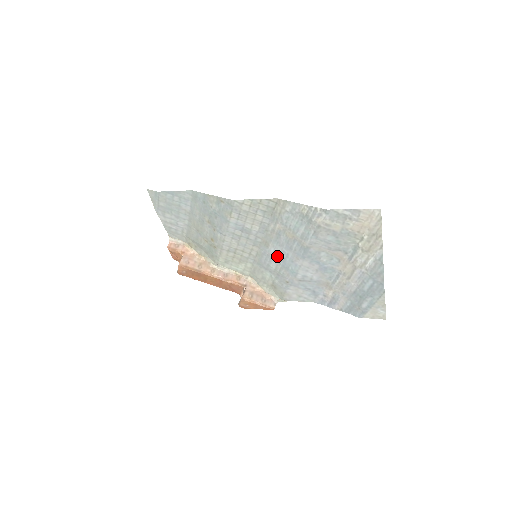
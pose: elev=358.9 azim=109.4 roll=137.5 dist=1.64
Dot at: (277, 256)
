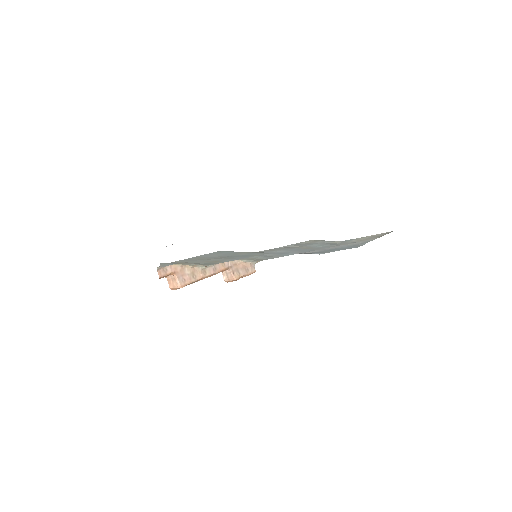
Dot at: occluded
